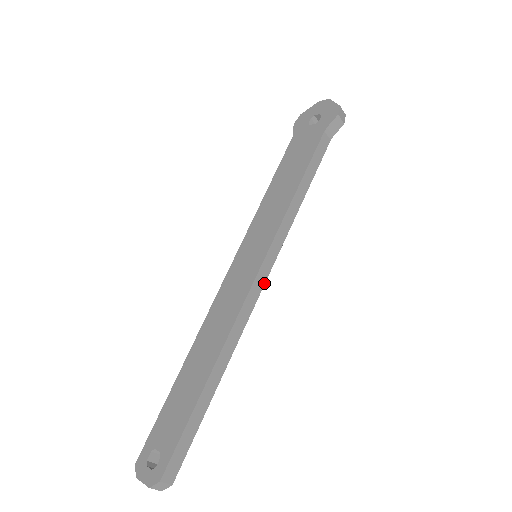
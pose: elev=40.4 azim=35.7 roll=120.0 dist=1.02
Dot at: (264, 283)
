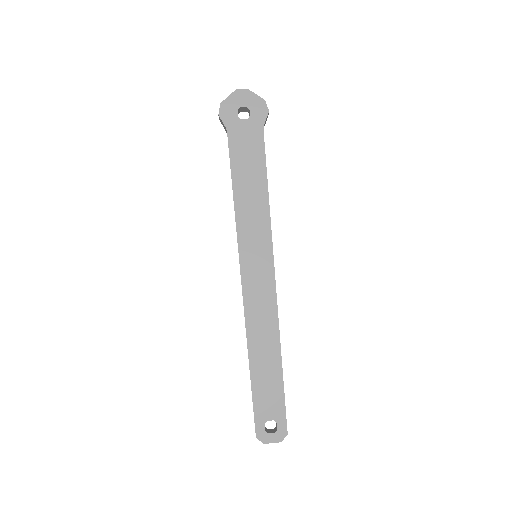
Dot at: occluded
